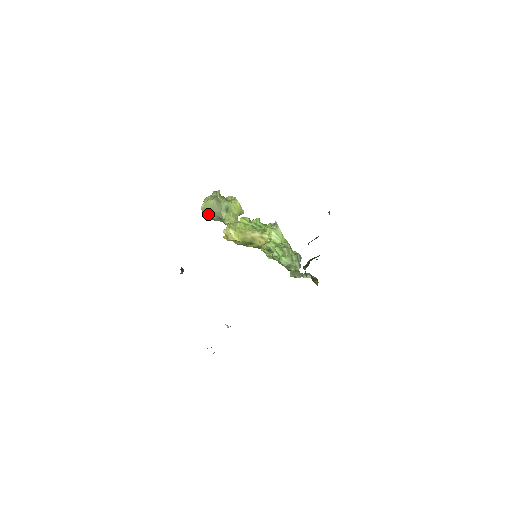
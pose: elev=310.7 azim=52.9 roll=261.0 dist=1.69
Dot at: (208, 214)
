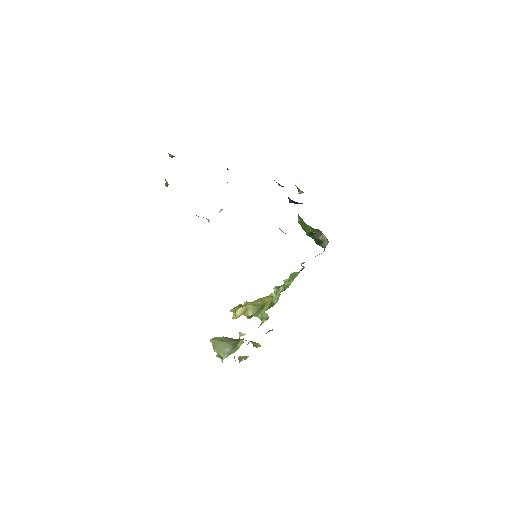
Dot at: (219, 347)
